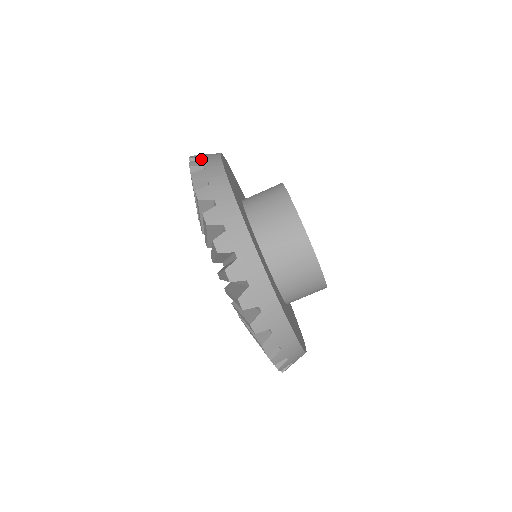
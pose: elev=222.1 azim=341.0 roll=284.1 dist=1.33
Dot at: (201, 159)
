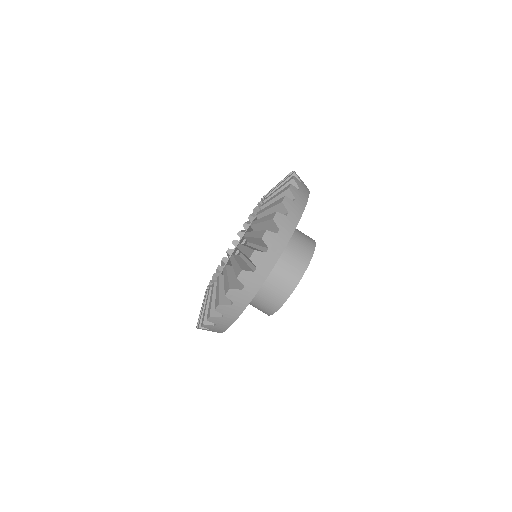
Dot at: (300, 182)
